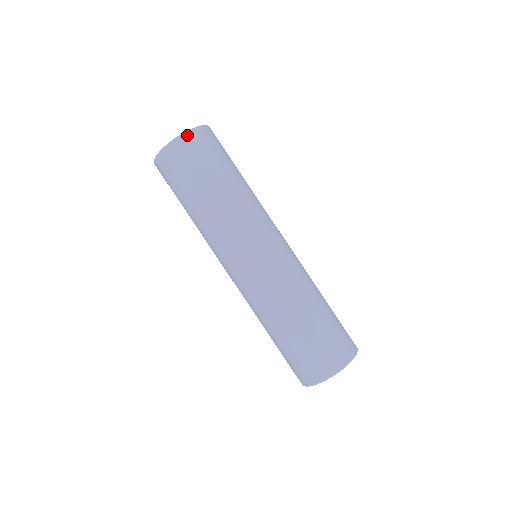
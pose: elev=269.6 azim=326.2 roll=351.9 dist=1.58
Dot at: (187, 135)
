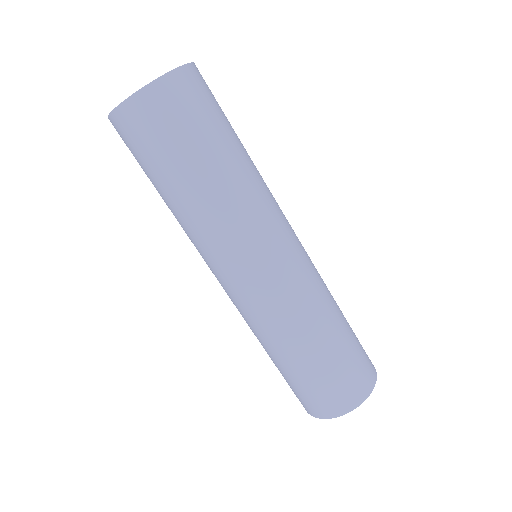
Dot at: (192, 68)
